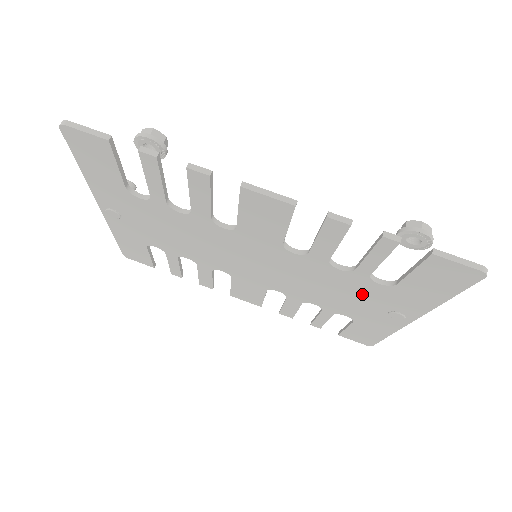
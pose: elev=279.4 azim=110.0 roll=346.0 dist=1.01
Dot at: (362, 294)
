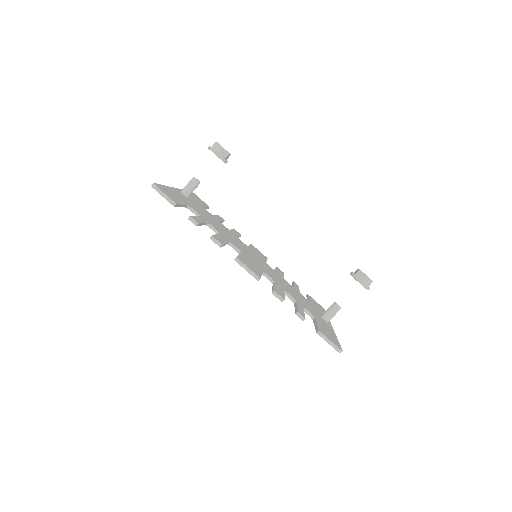
Dot at: occluded
